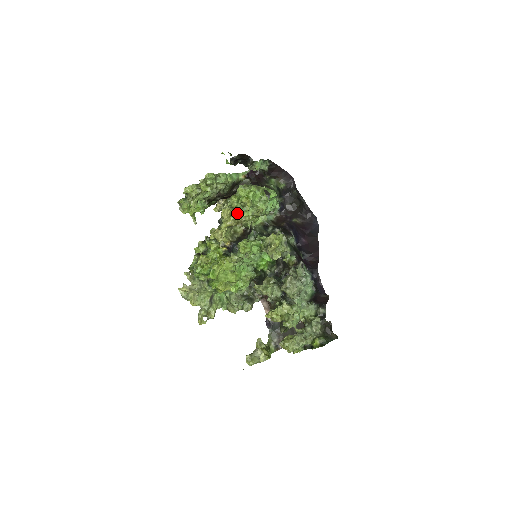
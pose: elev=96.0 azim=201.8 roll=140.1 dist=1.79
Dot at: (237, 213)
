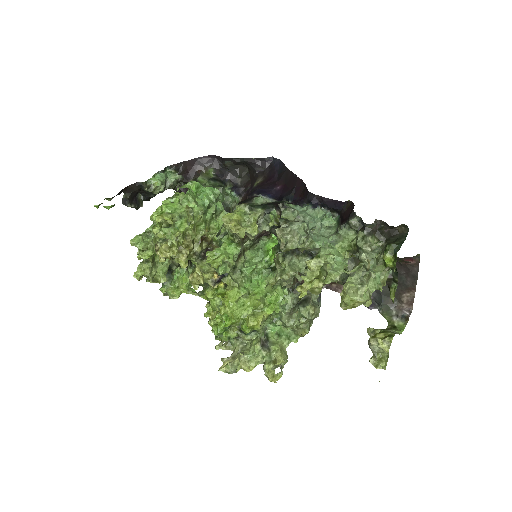
Dot at: (171, 238)
